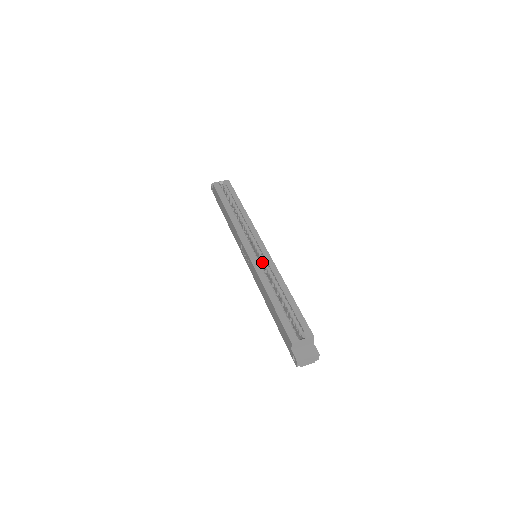
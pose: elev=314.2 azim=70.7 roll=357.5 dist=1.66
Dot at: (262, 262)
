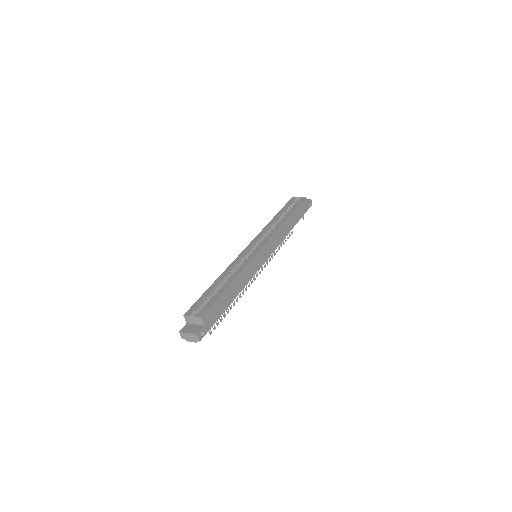
Dot at: occluded
